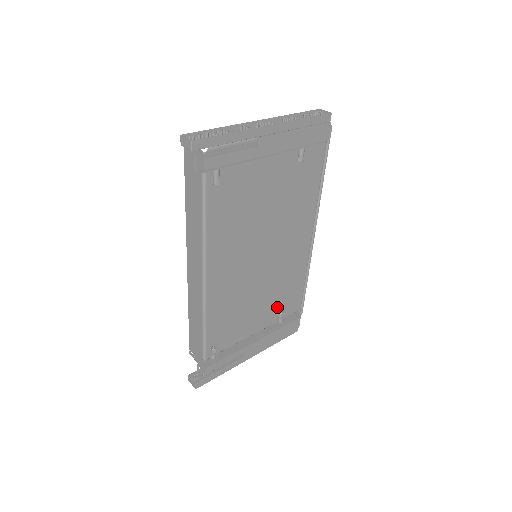
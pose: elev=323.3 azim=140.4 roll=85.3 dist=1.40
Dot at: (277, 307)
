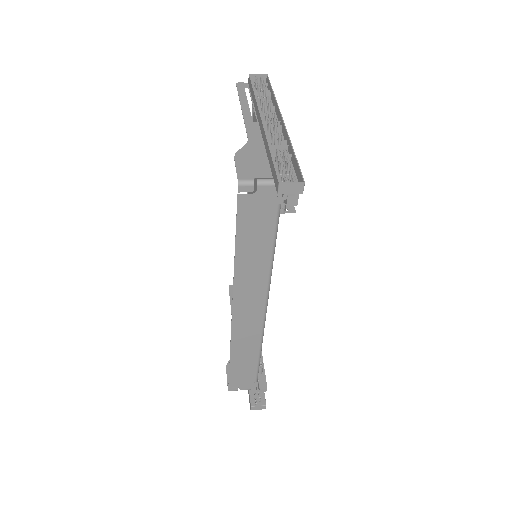
Dot at: occluded
